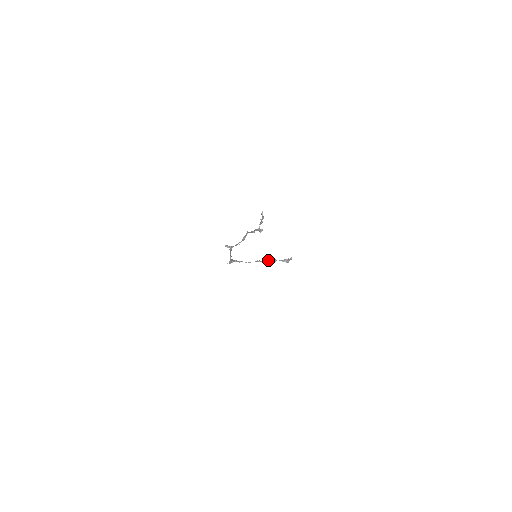
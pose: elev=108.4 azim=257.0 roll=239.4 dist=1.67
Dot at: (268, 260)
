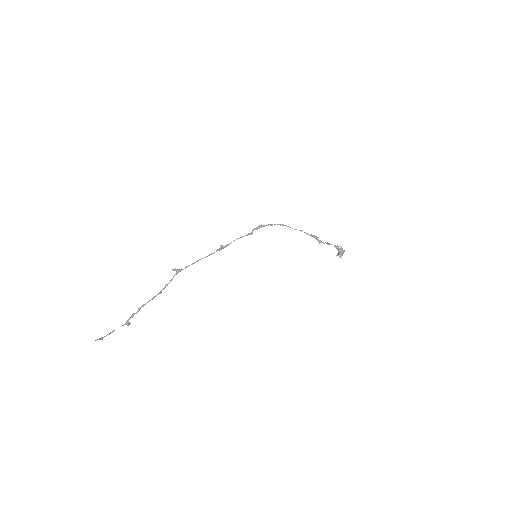
Dot at: (317, 240)
